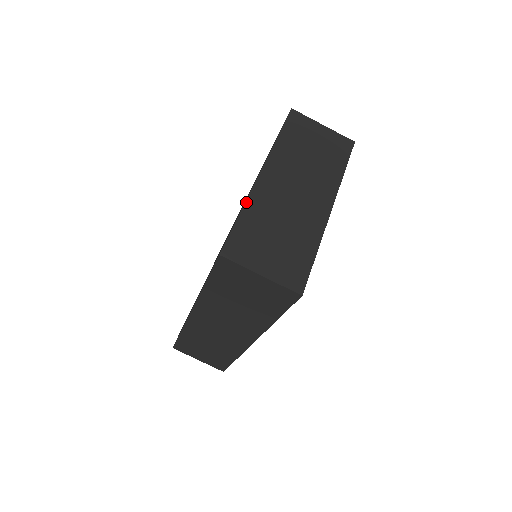
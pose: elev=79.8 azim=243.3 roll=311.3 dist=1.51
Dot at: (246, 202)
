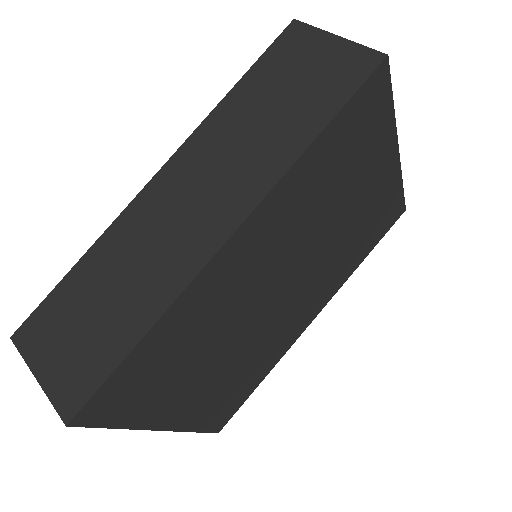
Dot at: occluded
